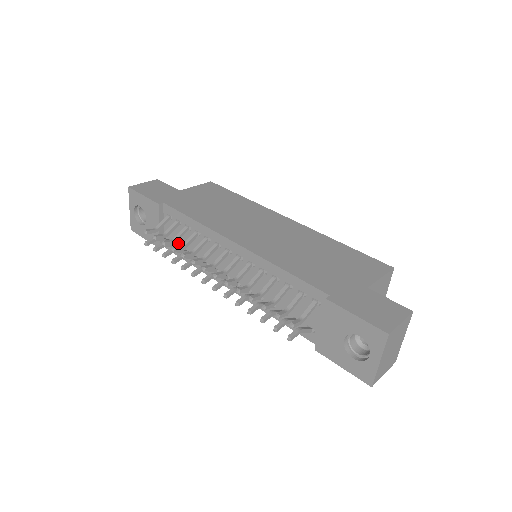
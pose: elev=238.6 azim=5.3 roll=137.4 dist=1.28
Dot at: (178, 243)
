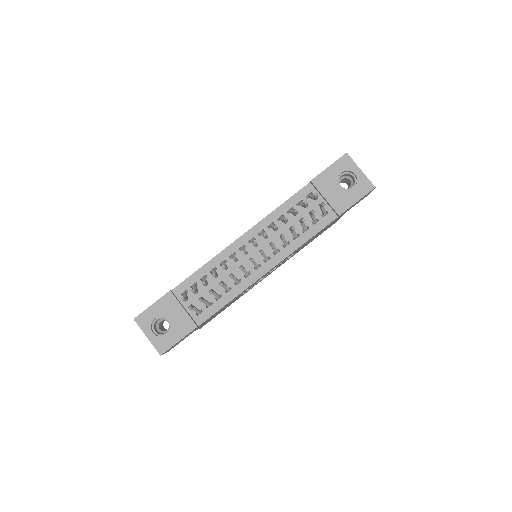
Dot at: occluded
